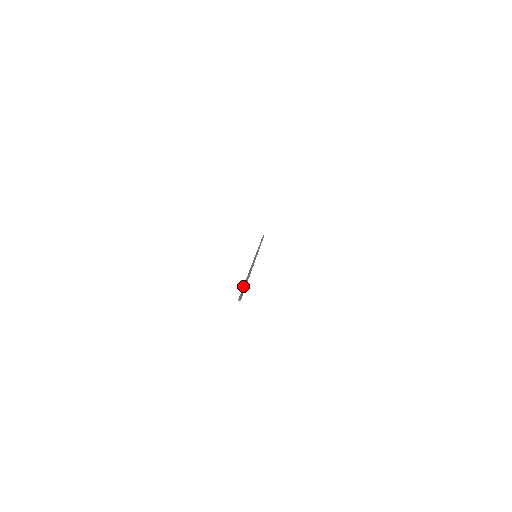
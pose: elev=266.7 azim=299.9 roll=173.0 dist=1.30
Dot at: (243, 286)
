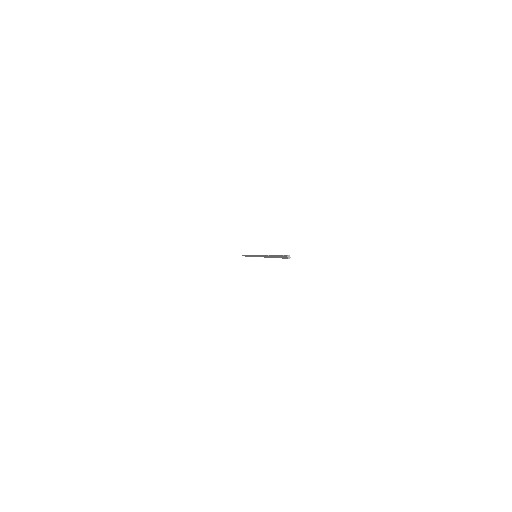
Dot at: (278, 255)
